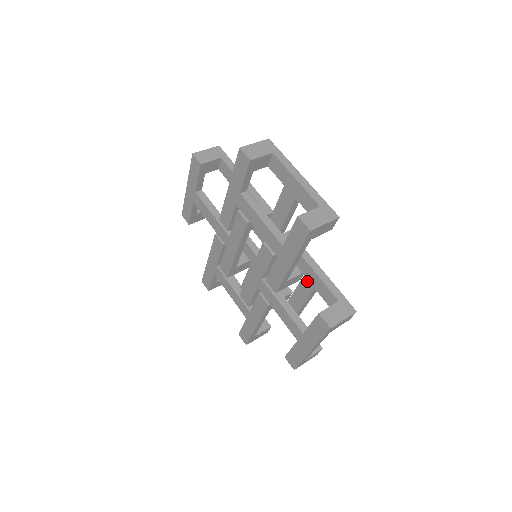
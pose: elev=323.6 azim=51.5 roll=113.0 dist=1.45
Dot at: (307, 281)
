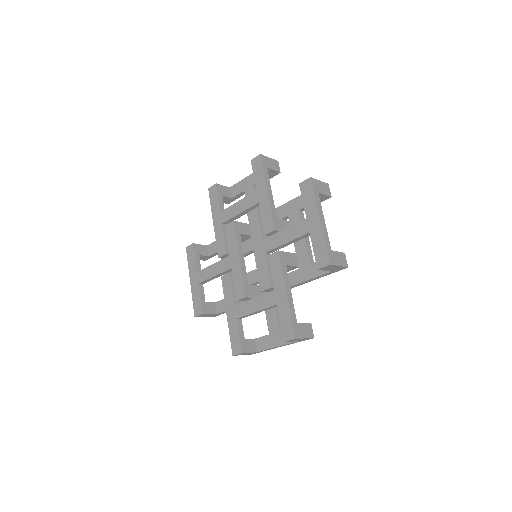
Dot at: (292, 215)
